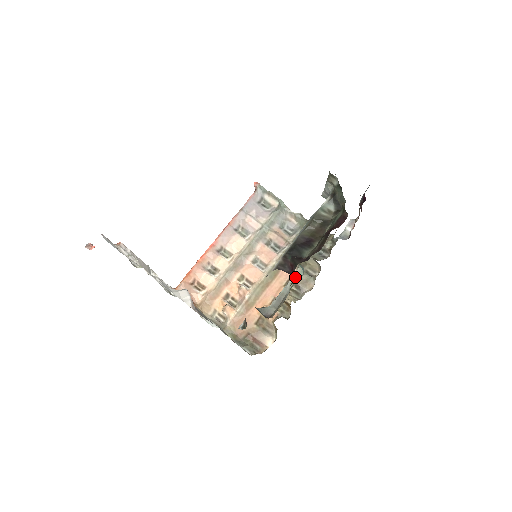
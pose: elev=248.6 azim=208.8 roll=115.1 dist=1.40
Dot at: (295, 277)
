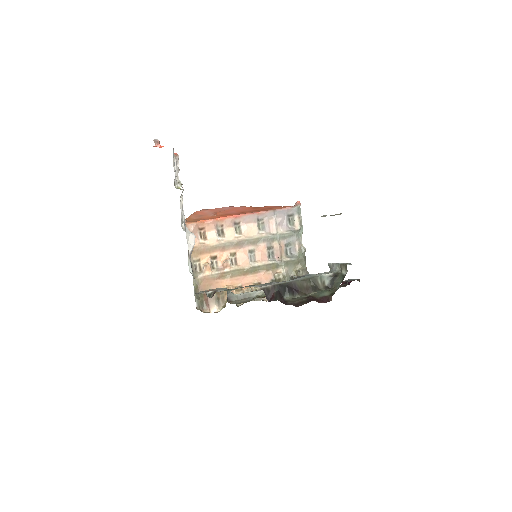
Dot at: occluded
